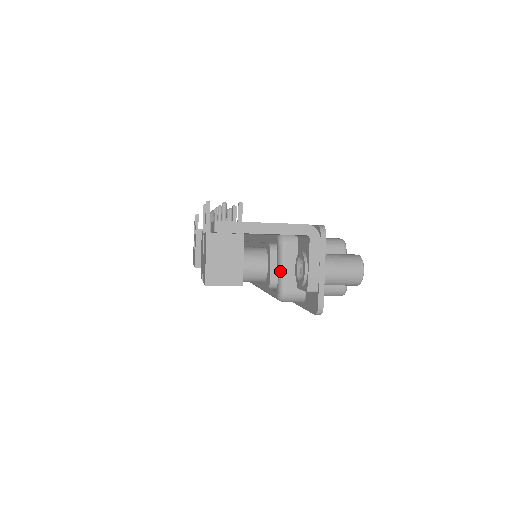
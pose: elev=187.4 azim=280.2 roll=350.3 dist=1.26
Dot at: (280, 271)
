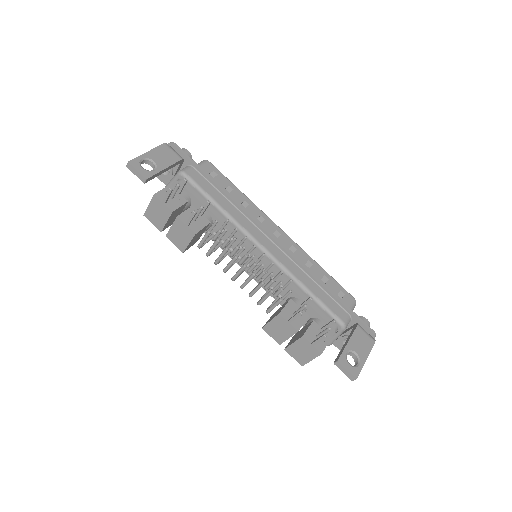
Dot at: occluded
